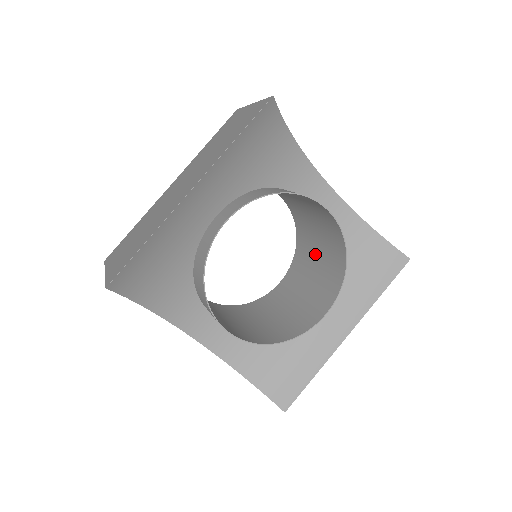
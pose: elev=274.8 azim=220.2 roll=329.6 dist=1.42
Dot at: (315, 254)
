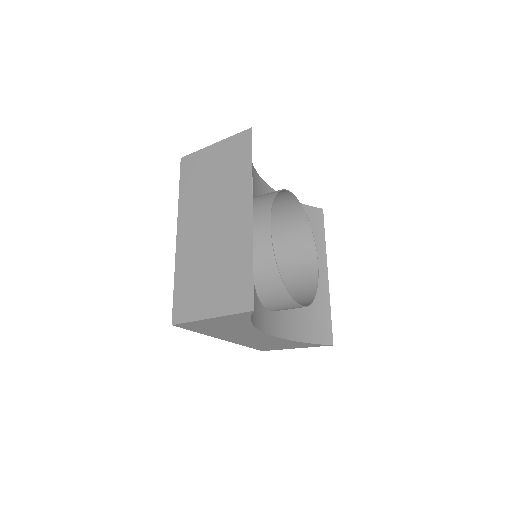
Dot at: (273, 238)
